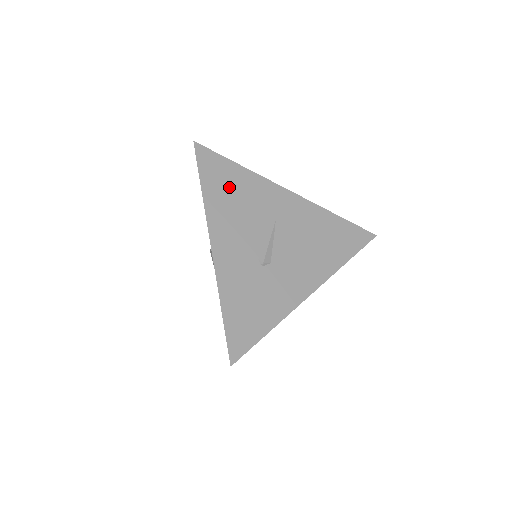
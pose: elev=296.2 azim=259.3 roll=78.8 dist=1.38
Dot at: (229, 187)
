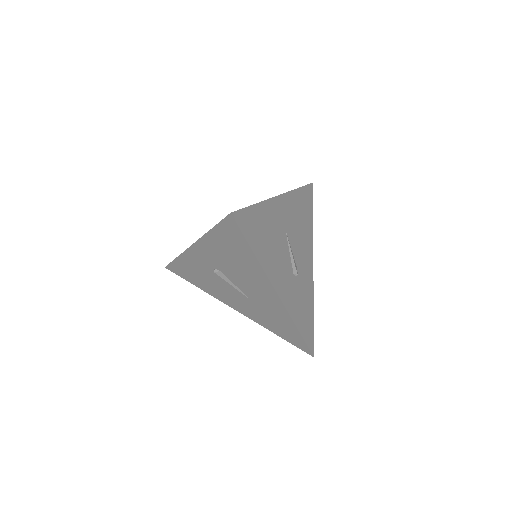
Dot at: (262, 233)
